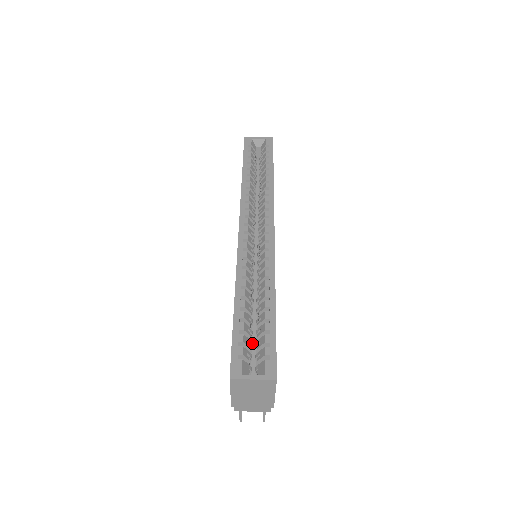
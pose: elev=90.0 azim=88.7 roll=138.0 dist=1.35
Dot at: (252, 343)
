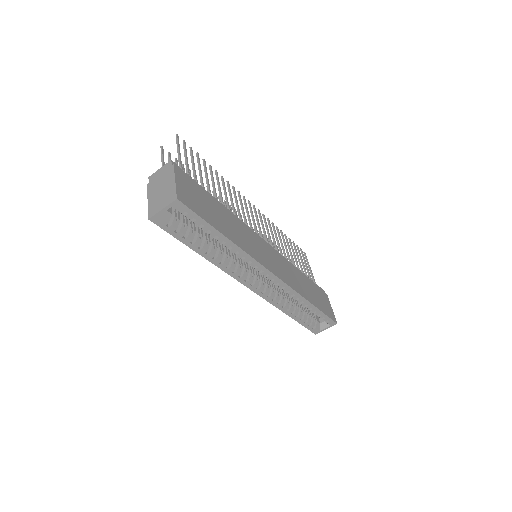
Dot at: occluded
